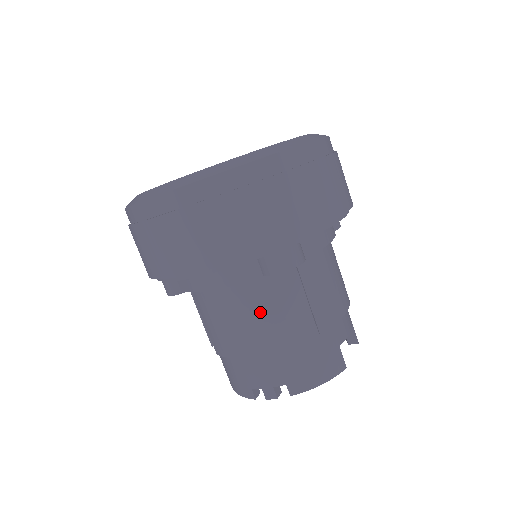
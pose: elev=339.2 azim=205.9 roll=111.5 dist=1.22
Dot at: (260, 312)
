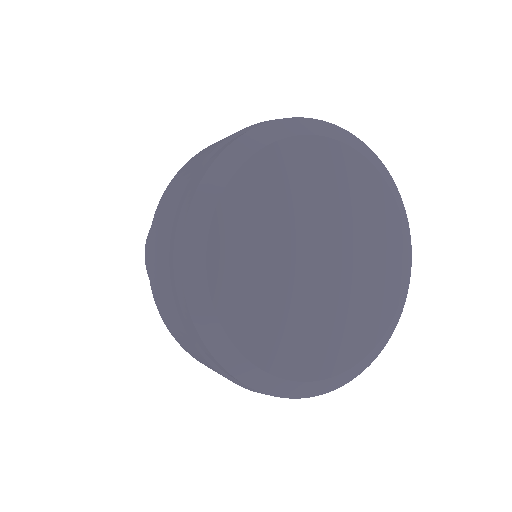
Dot at: occluded
